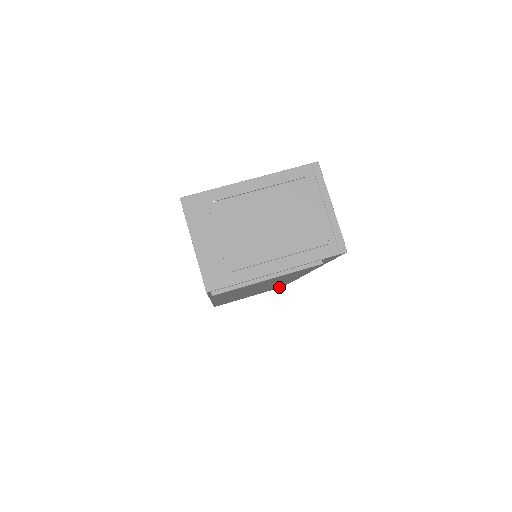
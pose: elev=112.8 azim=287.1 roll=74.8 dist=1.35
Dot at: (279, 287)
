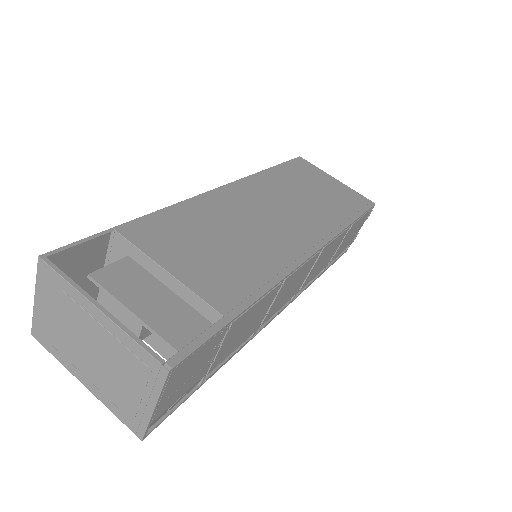
Dot at: occluded
